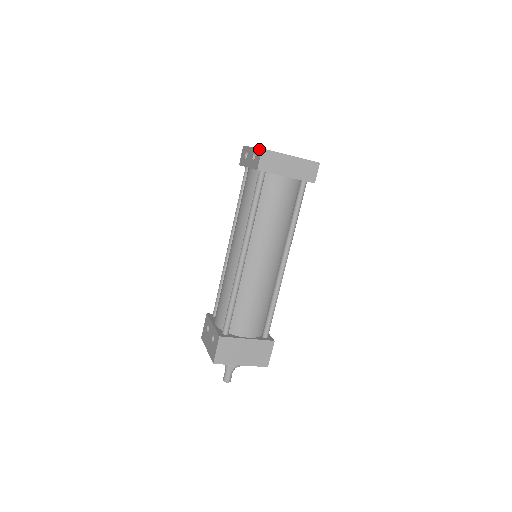
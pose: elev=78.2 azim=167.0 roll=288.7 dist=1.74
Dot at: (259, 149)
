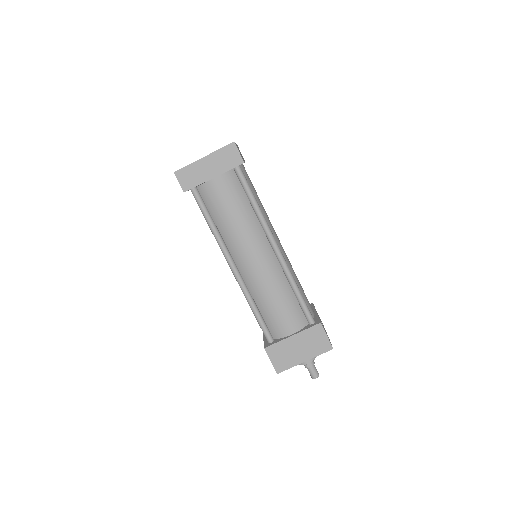
Dot at: occluded
